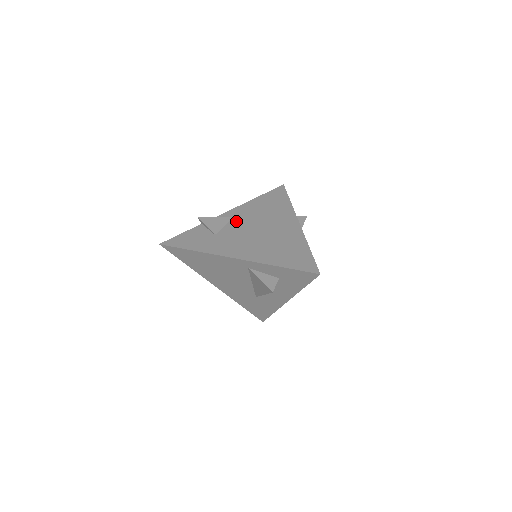
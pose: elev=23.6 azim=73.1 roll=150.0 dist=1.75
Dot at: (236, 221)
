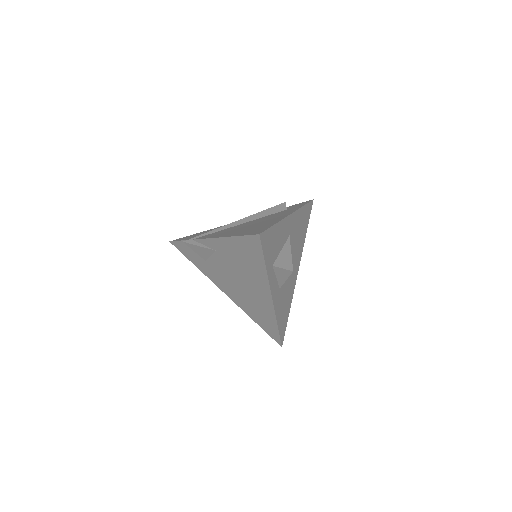
Dot at: (218, 258)
